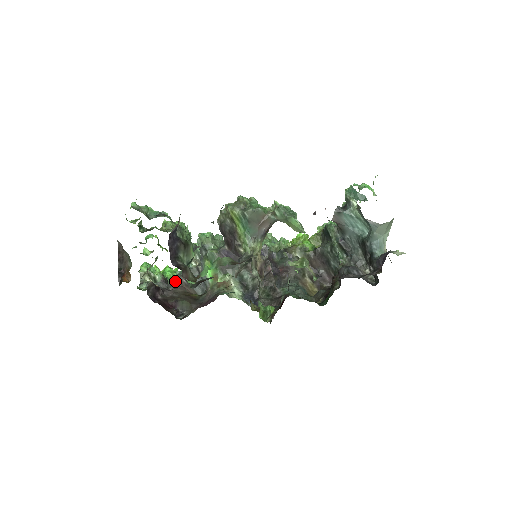
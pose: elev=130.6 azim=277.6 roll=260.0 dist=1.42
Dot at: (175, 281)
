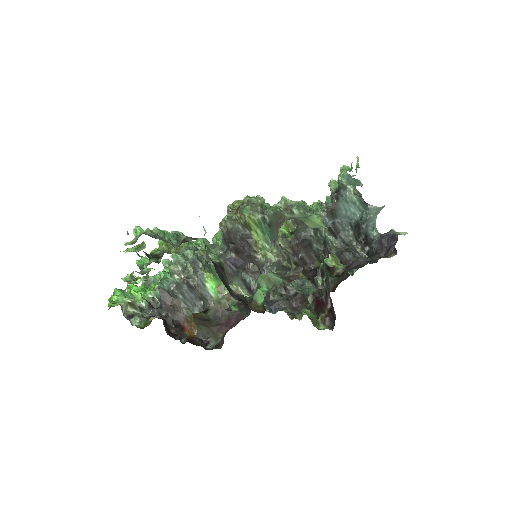
Dot at: occluded
